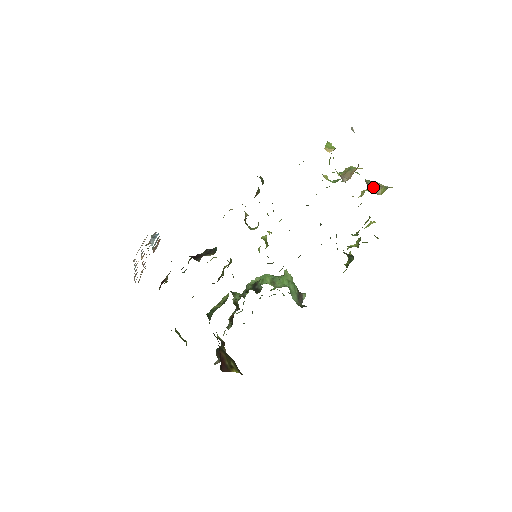
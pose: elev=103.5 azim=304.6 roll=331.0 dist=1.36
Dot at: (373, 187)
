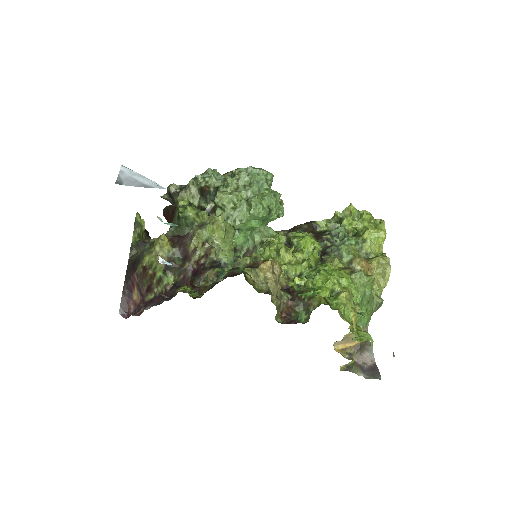
Dot at: occluded
